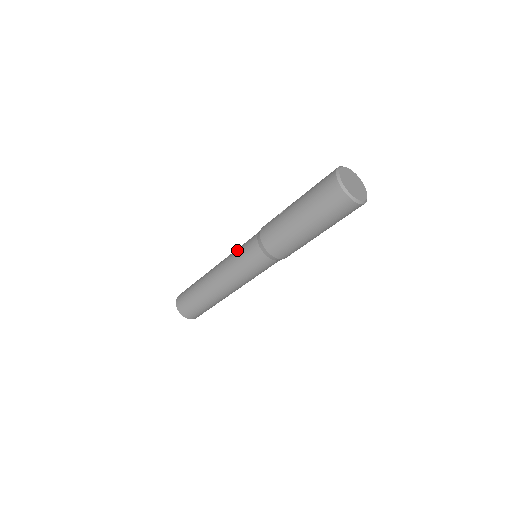
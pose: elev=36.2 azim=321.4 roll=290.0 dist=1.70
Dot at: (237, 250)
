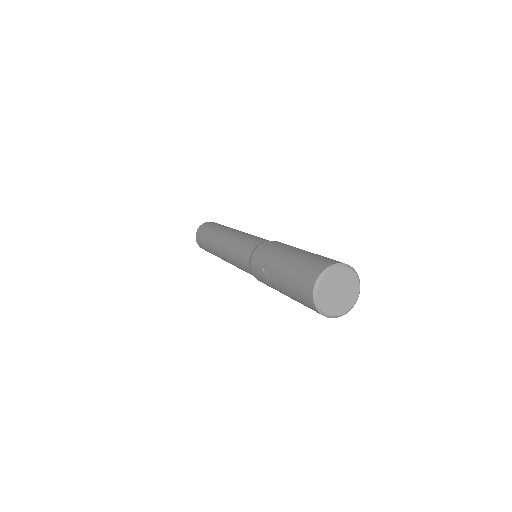
Dot at: (234, 256)
